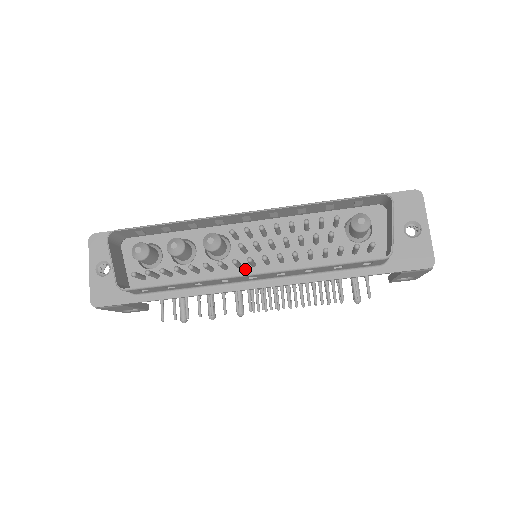
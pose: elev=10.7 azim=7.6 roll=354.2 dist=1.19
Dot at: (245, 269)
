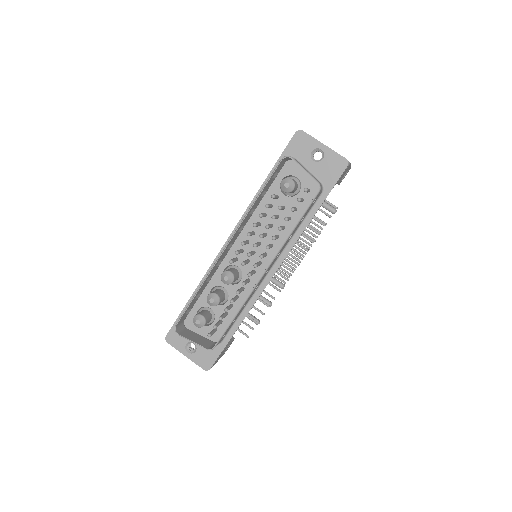
Dot at: (258, 270)
